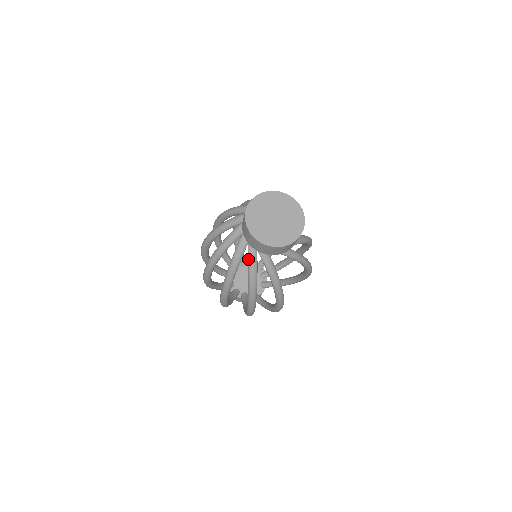
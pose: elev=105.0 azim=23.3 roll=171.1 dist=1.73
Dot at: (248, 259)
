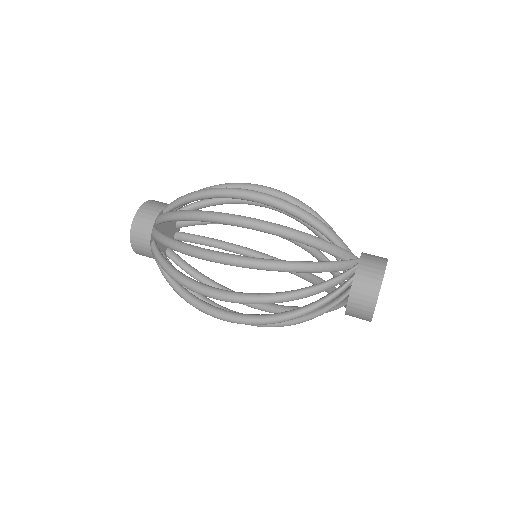
Dot at: (322, 313)
